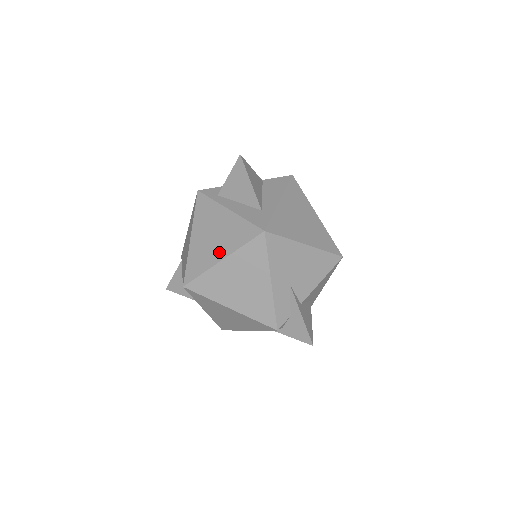
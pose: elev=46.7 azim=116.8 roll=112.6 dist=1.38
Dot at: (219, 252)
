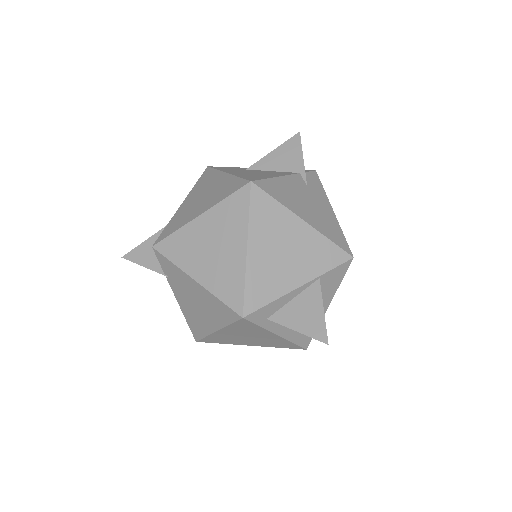
Dot at: (250, 344)
